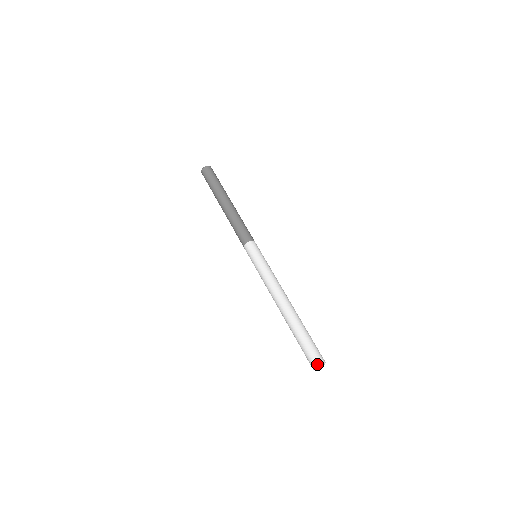
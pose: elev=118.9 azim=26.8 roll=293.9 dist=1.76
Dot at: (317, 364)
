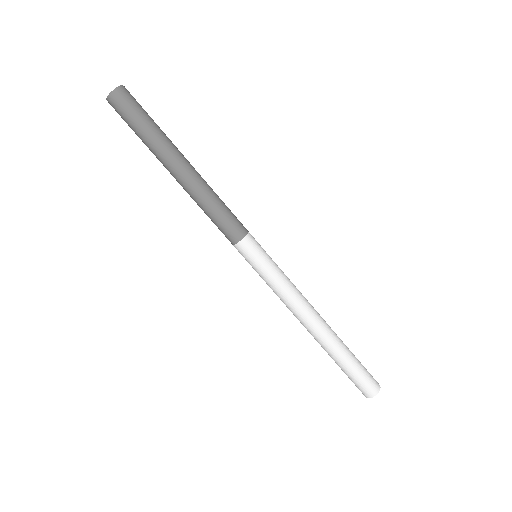
Dot at: (367, 397)
